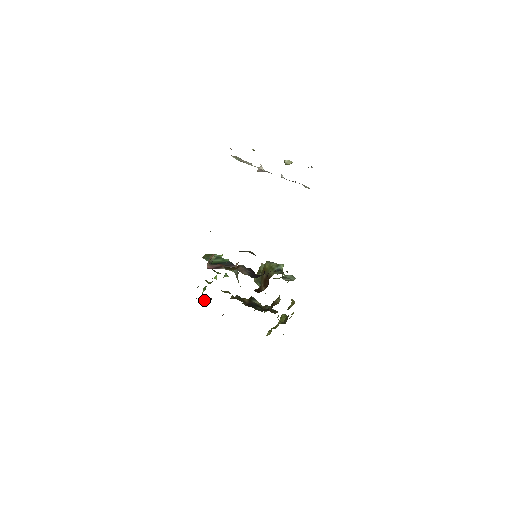
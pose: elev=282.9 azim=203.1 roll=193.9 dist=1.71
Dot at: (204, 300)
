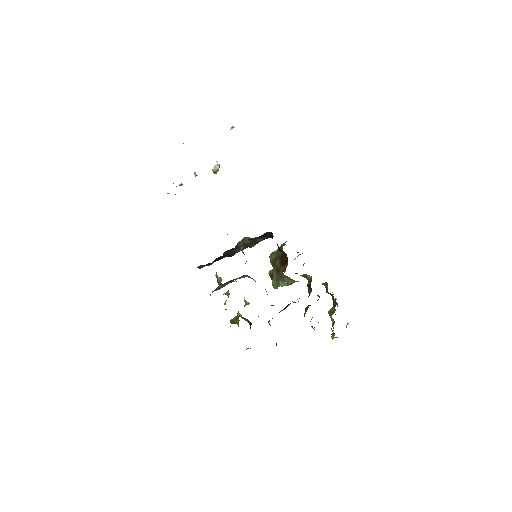
Dot at: occluded
